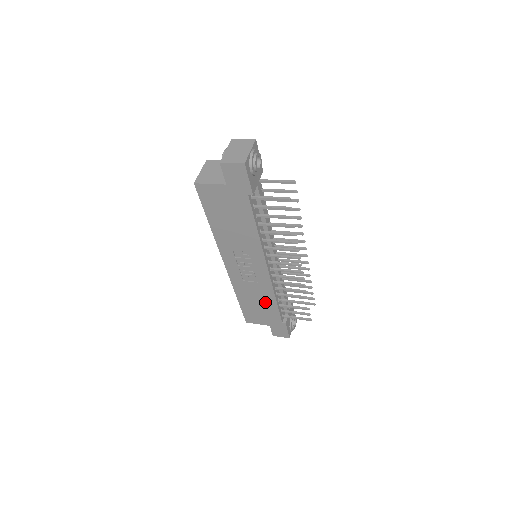
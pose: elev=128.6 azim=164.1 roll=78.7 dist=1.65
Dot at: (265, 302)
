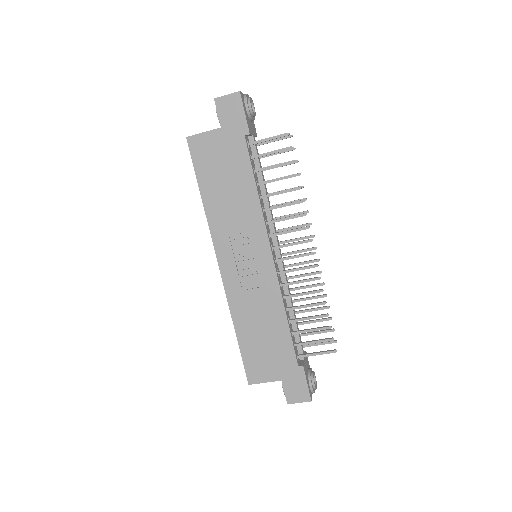
Dot at: (272, 326)
